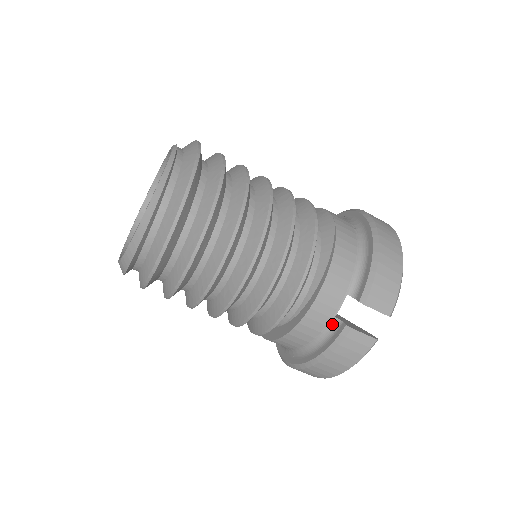
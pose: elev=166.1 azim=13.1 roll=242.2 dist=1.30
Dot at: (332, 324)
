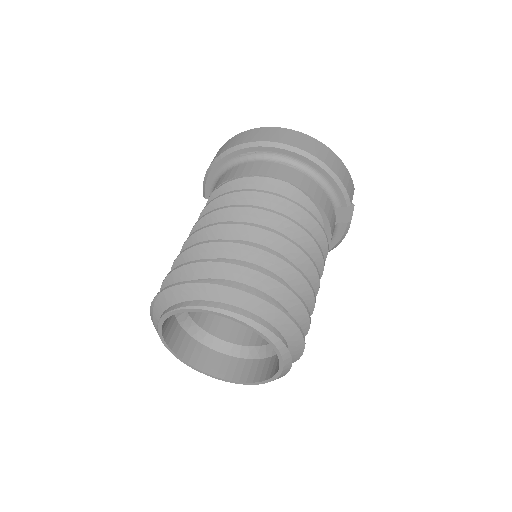
Dot at: (335, 229)
